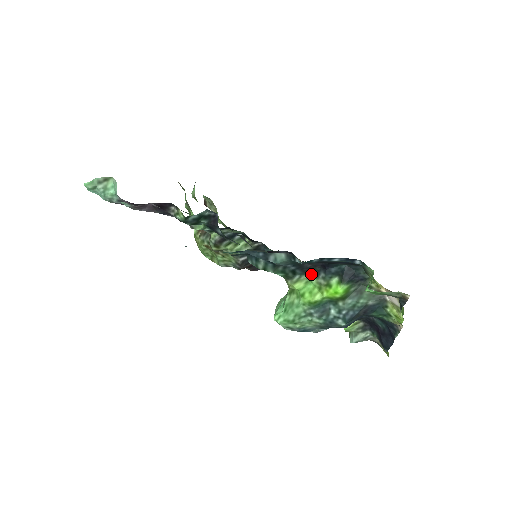
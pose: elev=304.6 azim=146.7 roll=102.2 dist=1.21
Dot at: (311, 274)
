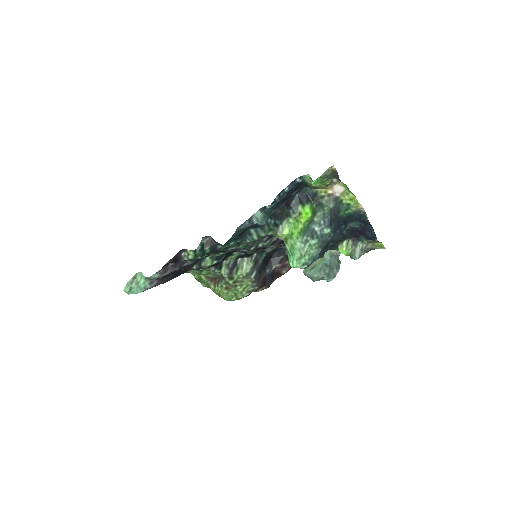
Dot at: (286, 218)
